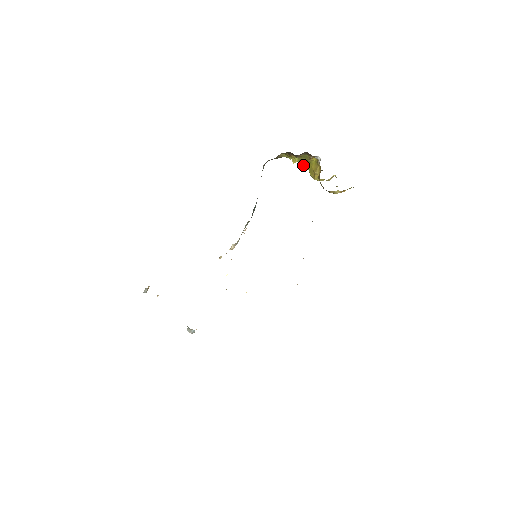
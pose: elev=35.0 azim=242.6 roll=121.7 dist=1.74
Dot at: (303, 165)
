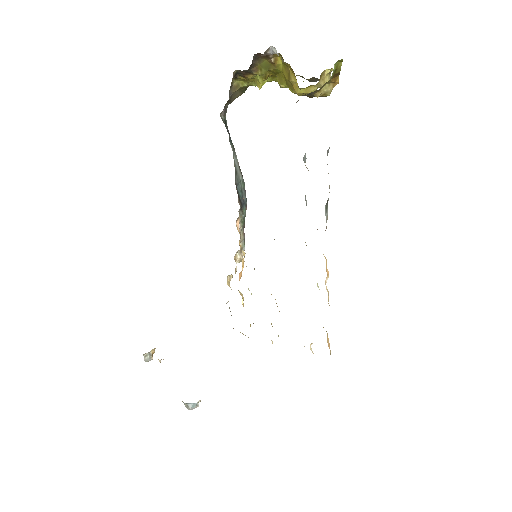
Dot at: (279, 84)
